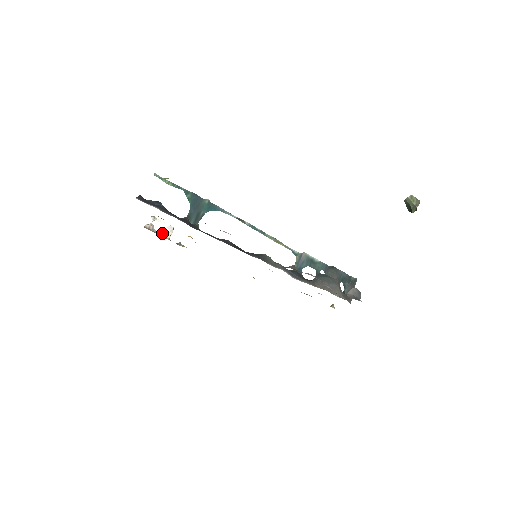
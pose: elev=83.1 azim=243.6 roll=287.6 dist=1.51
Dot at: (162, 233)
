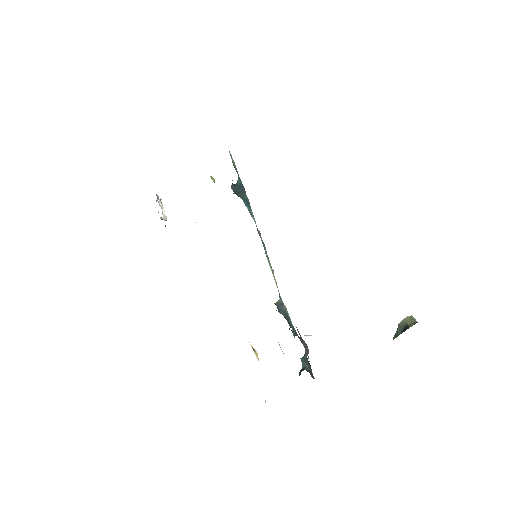
Dot at: occluded
